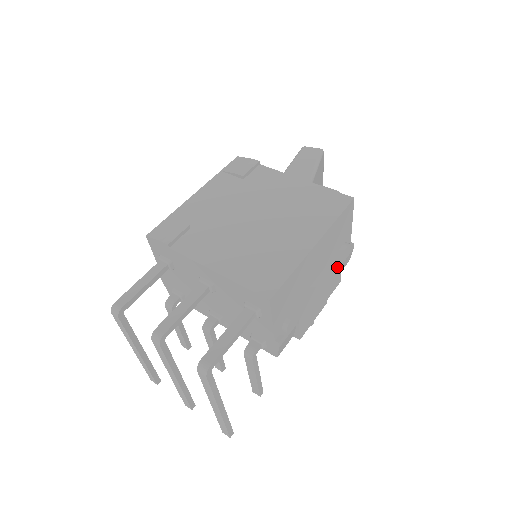
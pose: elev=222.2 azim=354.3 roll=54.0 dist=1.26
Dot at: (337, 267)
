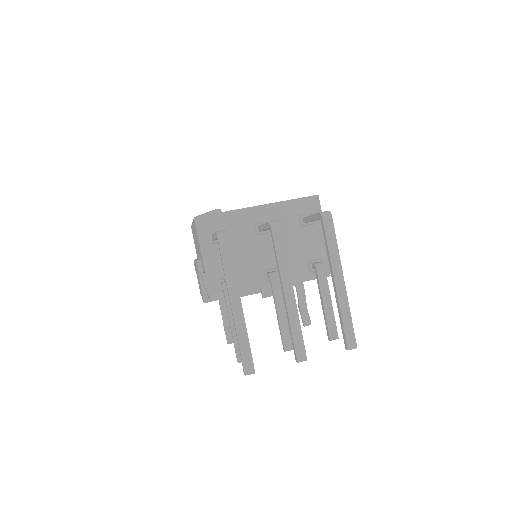
Dot at: occluded
